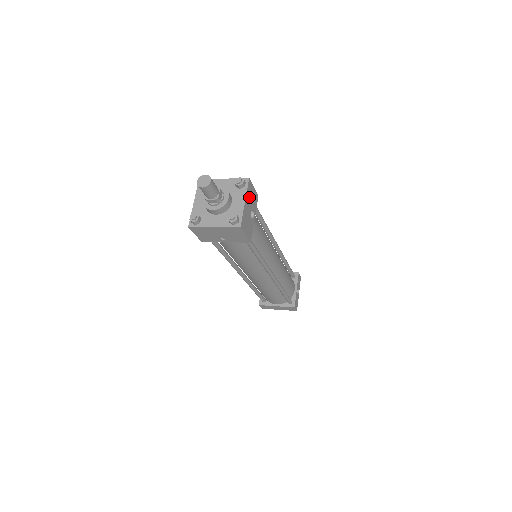
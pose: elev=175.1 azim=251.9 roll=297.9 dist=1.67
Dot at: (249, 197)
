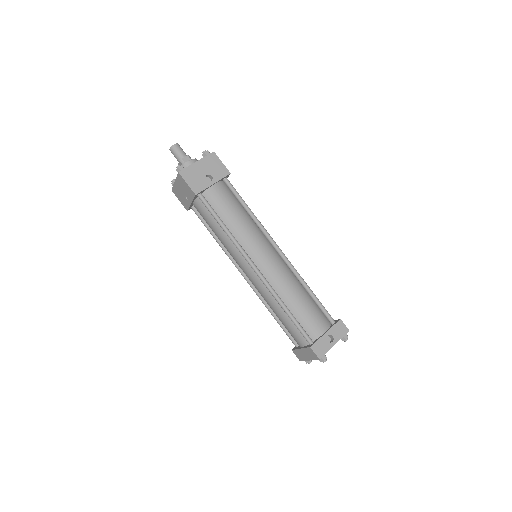
Dot at: (208, 163)
